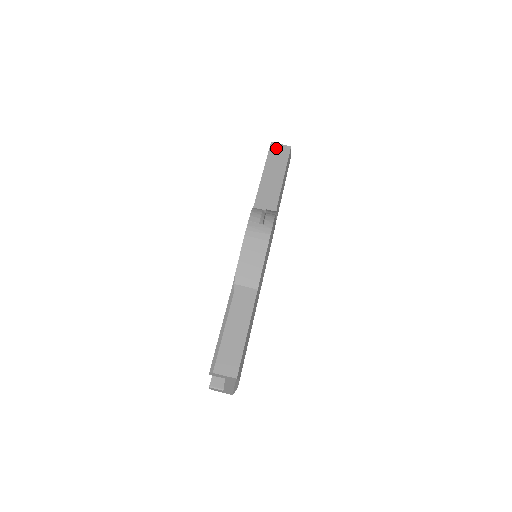
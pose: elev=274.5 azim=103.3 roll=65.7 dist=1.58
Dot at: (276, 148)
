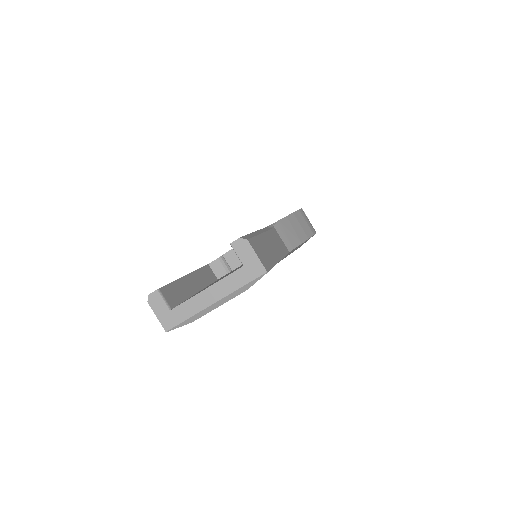
Dot at: occluded
